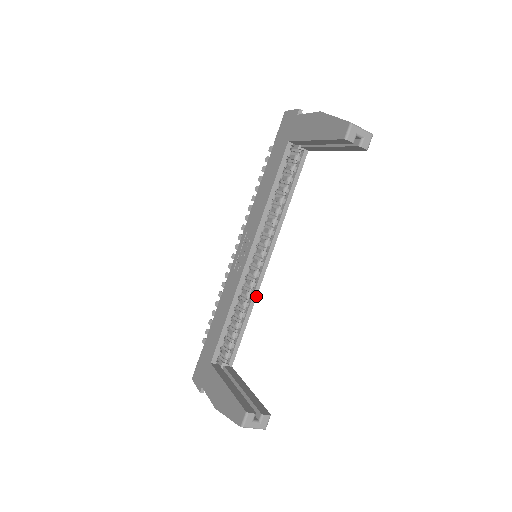
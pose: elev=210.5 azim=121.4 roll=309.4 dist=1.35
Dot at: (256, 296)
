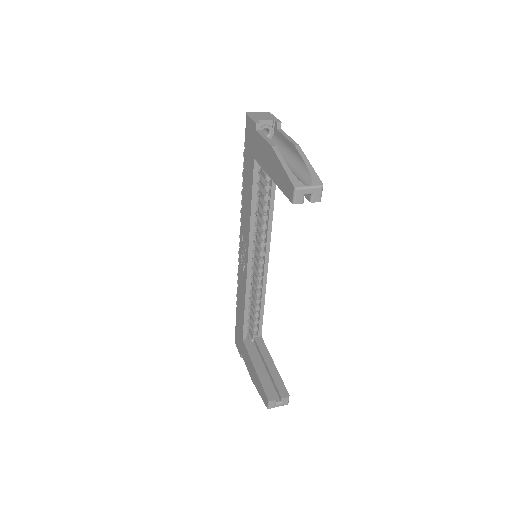
Dot at: (265, 286)
